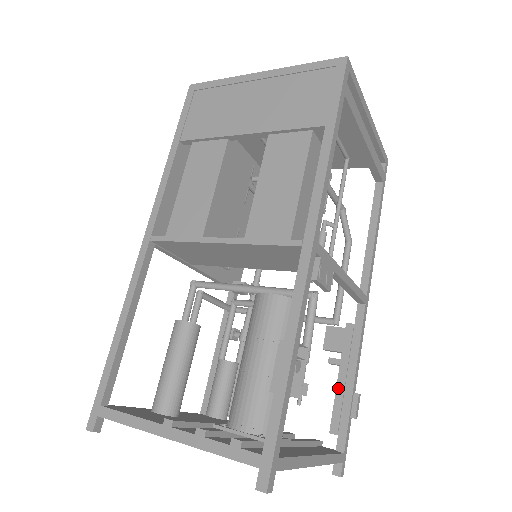
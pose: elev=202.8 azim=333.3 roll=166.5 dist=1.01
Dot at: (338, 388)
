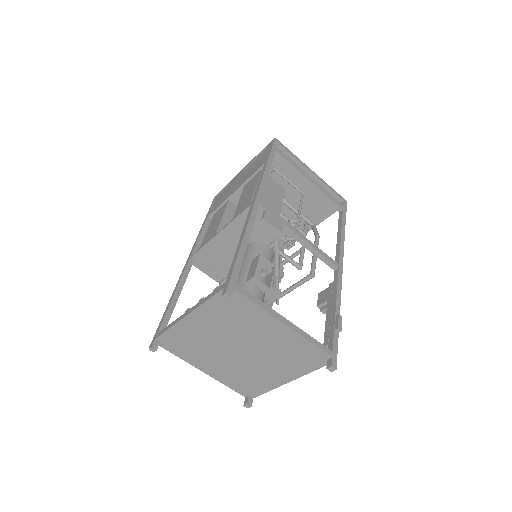
Dot at: (326, 320)
